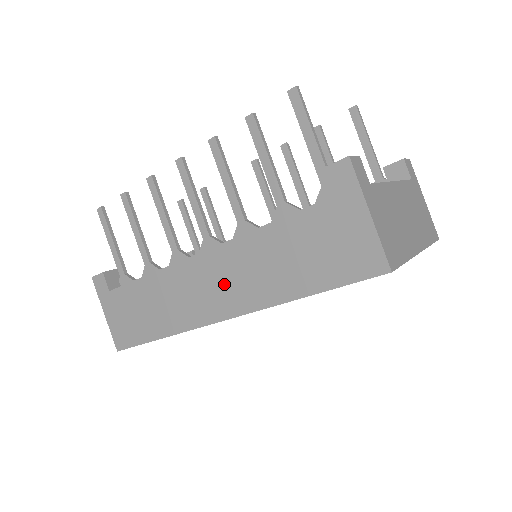
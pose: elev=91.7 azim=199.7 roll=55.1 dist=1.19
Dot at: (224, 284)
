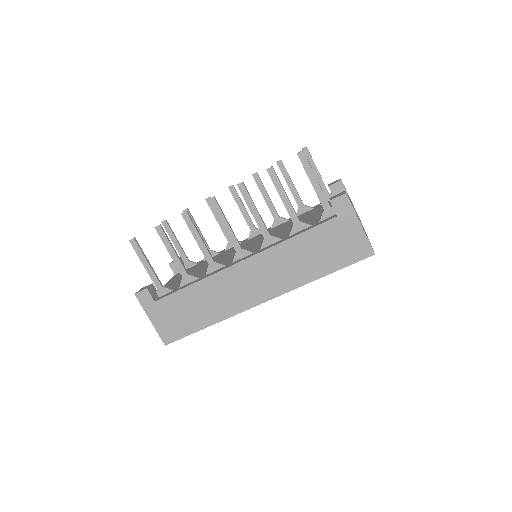
Dot at: (262, 279)
